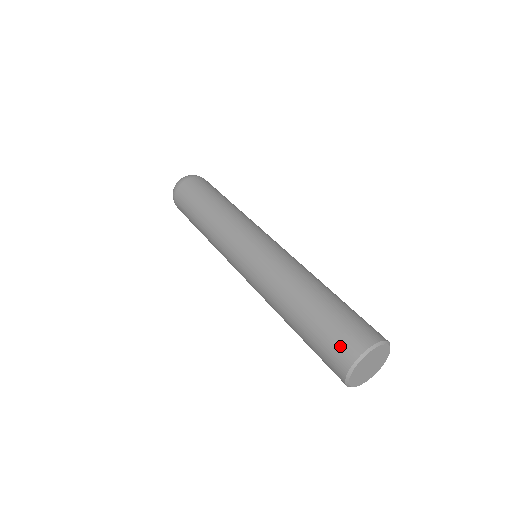
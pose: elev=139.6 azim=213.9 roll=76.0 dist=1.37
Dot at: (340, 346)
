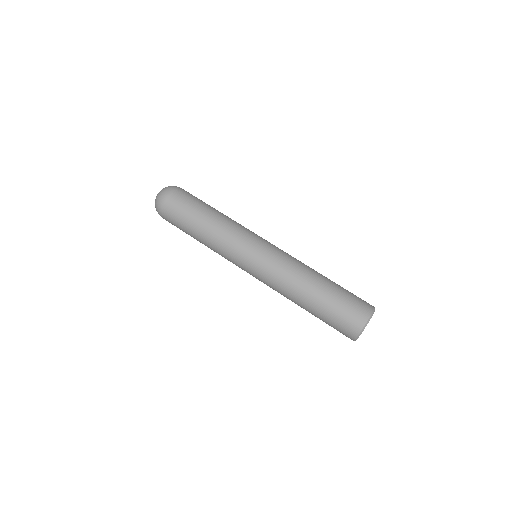
Dot at: (358, 308)
